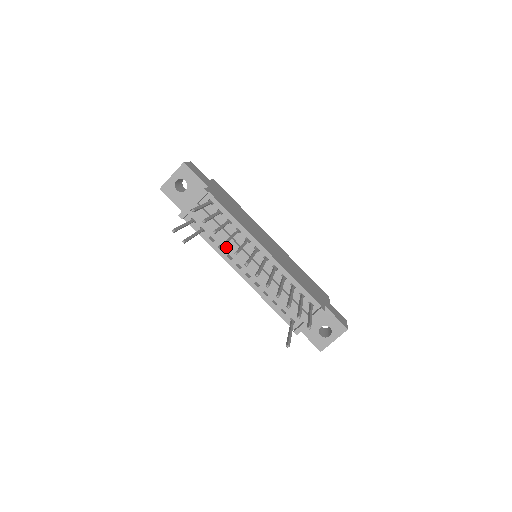
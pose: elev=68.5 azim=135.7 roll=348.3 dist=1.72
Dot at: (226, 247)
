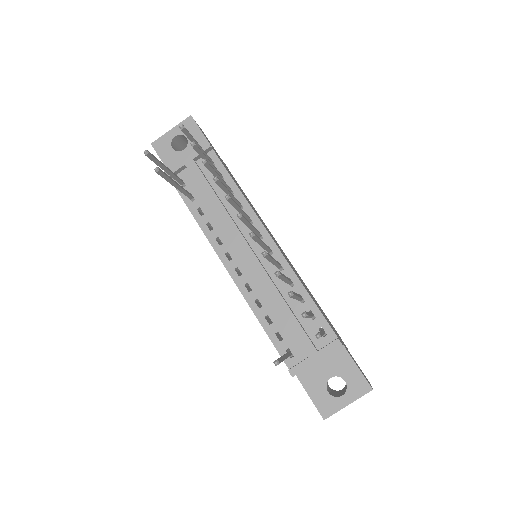
Dot at: (217, 226)
